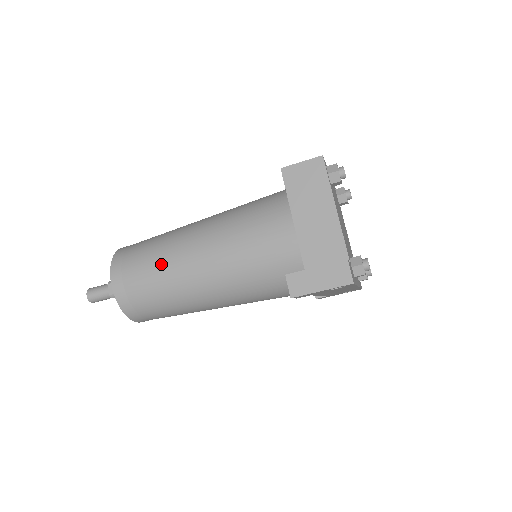
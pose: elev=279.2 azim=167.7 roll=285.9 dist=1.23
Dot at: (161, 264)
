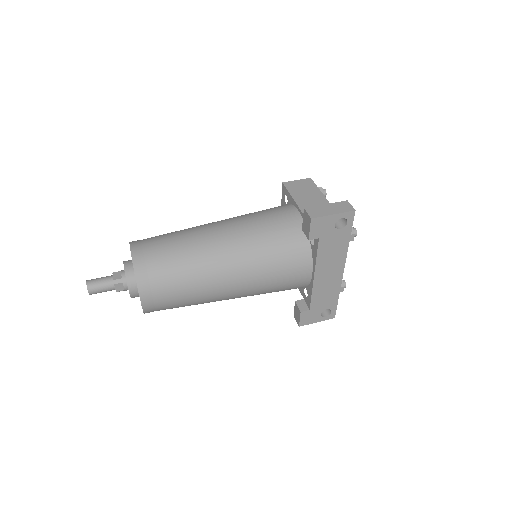
Dot at: (183, 236)
